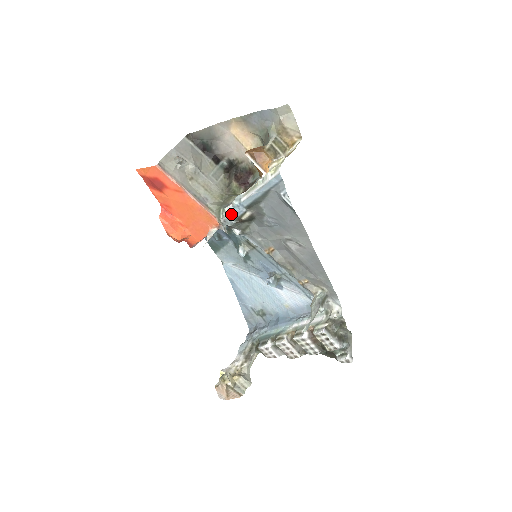
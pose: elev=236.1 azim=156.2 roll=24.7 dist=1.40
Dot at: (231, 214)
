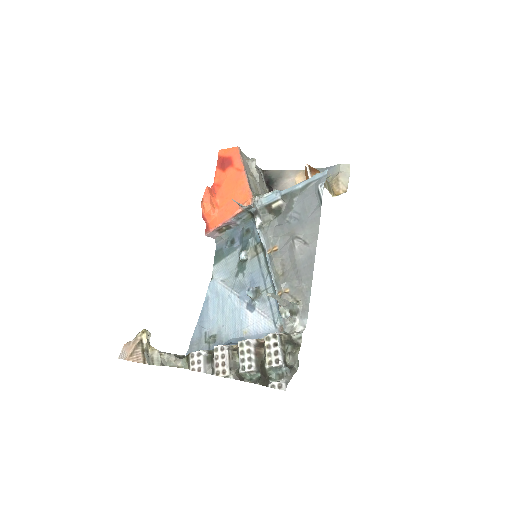
Dot at: (266, 200)
